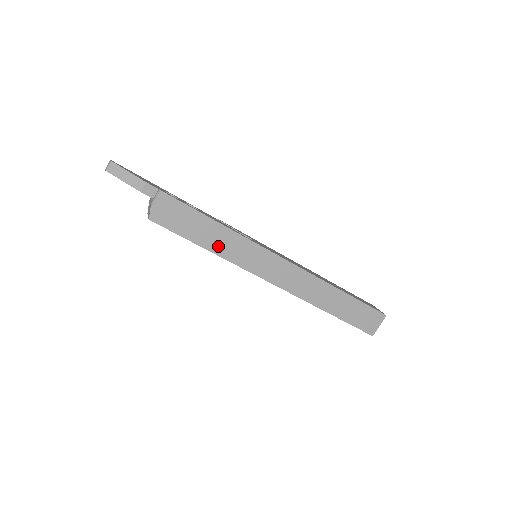
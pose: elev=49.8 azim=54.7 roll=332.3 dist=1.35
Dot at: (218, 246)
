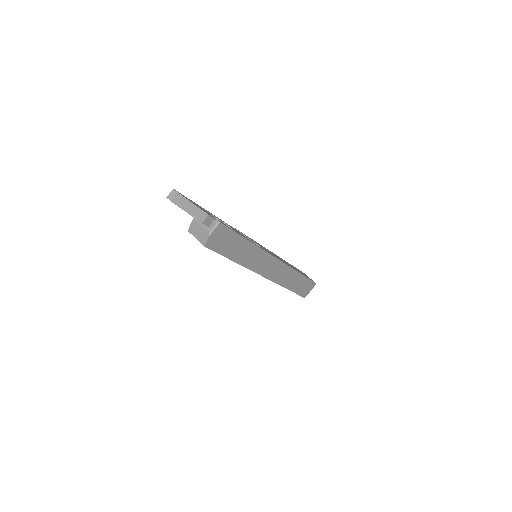
Dot at: (242, 258)
